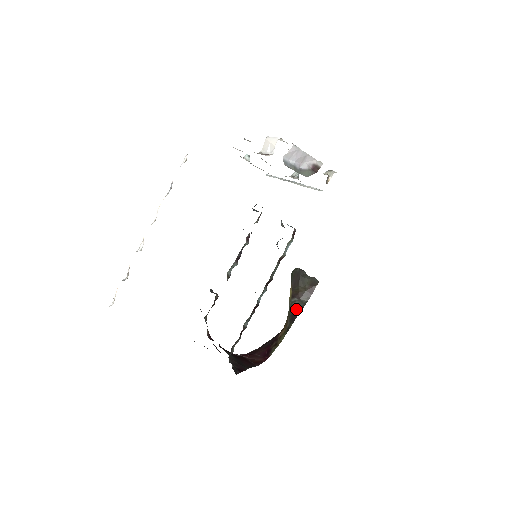
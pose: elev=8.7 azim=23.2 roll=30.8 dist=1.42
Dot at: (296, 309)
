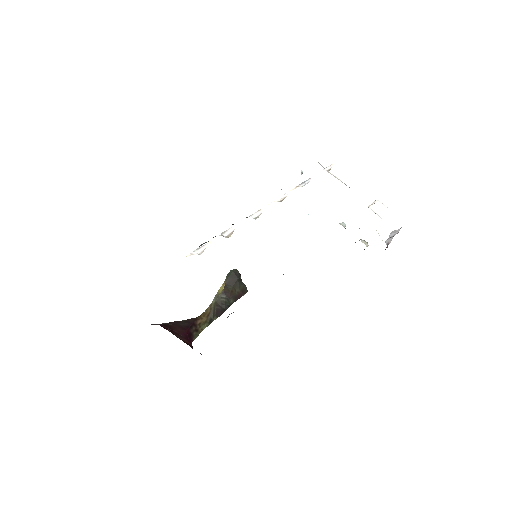
Dot at: (224, 306)
